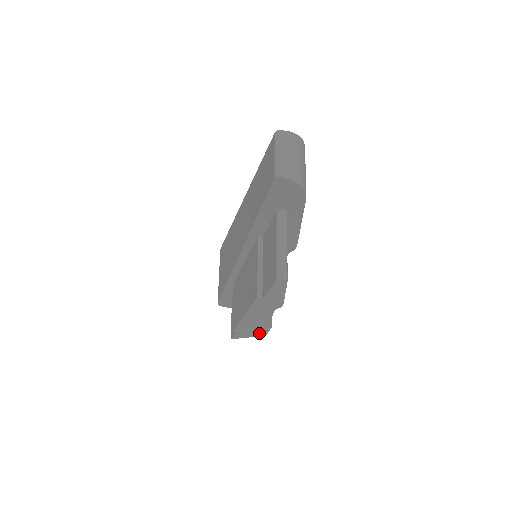
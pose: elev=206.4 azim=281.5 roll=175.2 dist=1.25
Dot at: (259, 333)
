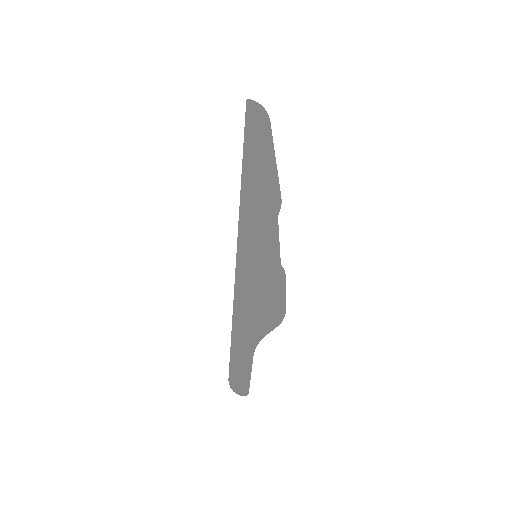
Dot at: (269, 312)
